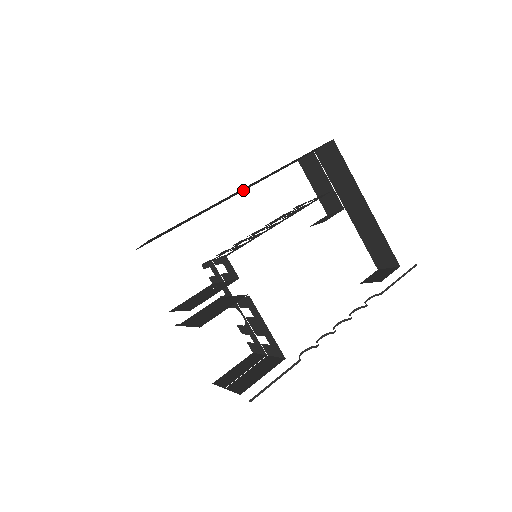
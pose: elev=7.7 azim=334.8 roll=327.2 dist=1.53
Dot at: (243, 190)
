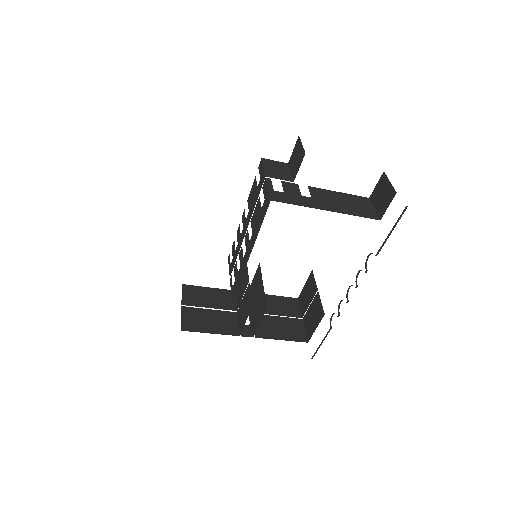
Dot at: occluded
